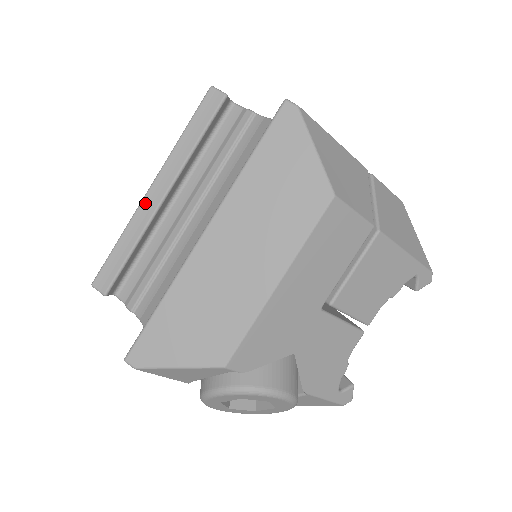
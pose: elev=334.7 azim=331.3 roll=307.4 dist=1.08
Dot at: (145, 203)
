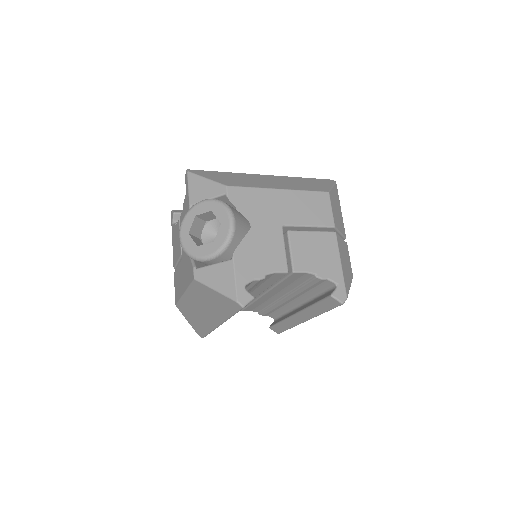
Dot at: occluded
